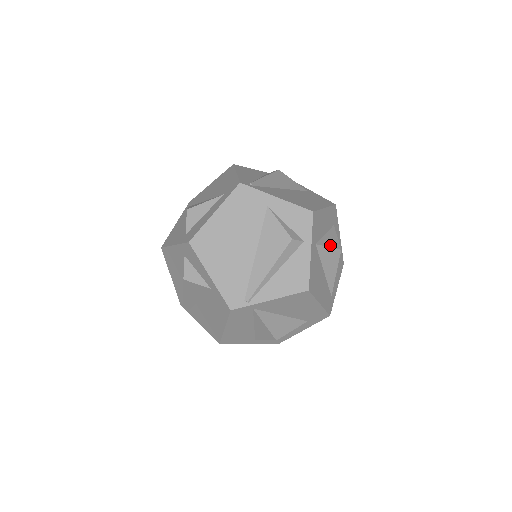
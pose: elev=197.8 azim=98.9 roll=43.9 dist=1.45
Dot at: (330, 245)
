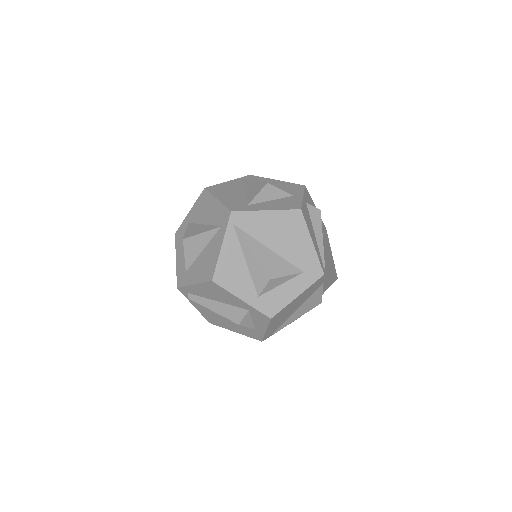
Dot at: occluded
